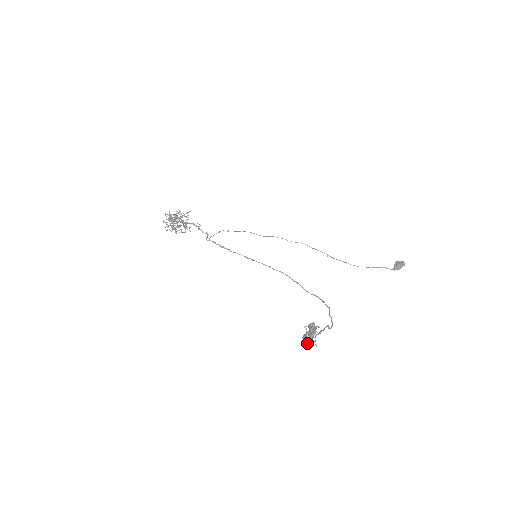
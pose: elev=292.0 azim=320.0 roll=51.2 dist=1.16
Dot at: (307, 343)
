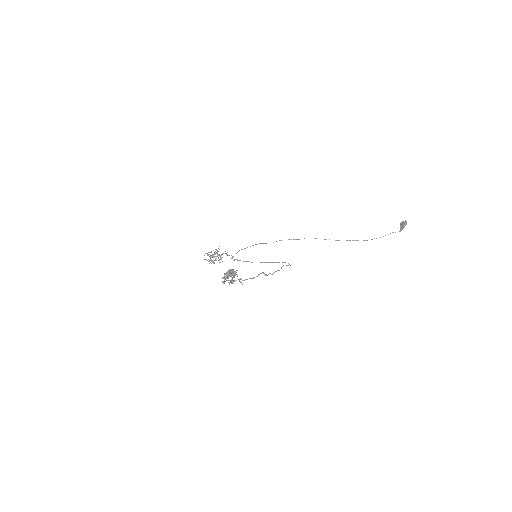
Dot at: (229, 283)
